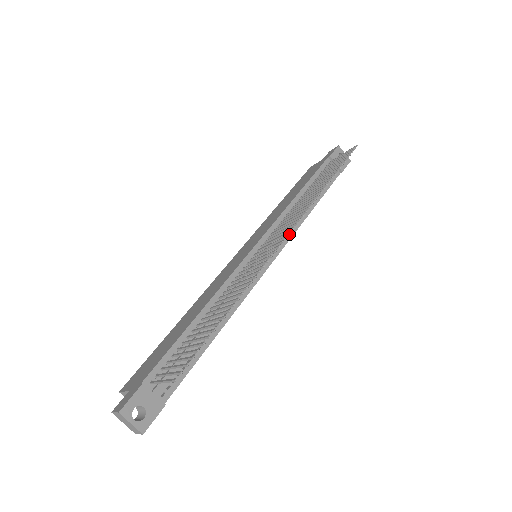
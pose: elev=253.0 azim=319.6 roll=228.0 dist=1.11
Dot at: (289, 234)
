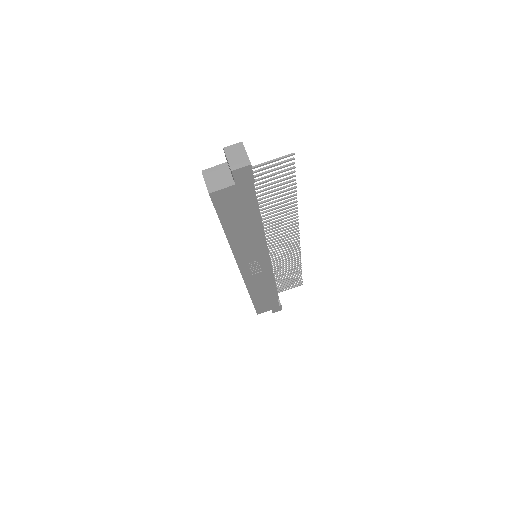
Dot at: occluded
